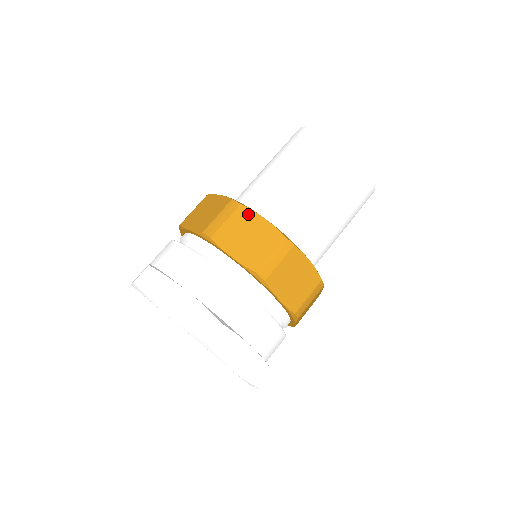
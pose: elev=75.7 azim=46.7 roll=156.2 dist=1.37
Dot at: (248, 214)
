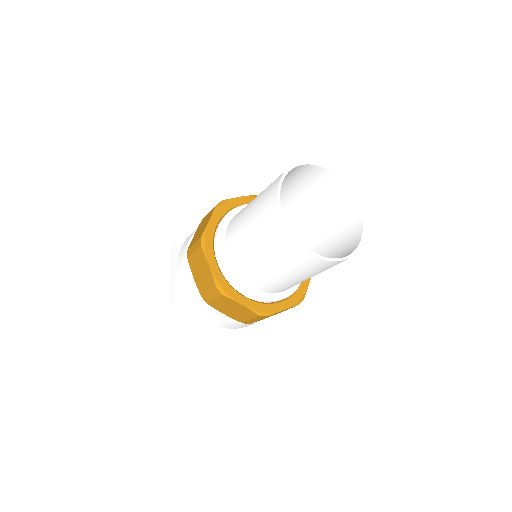
Dot at: (230, 301)
